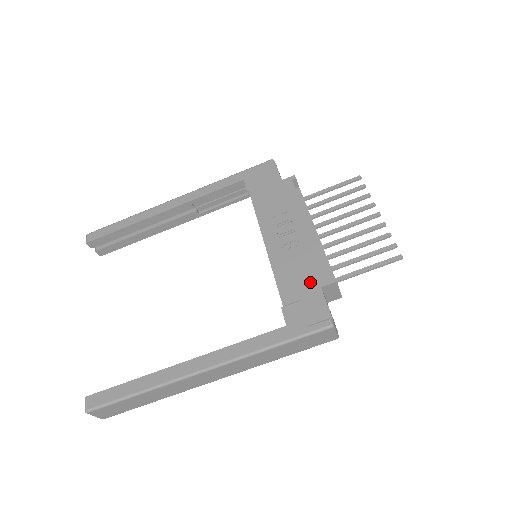
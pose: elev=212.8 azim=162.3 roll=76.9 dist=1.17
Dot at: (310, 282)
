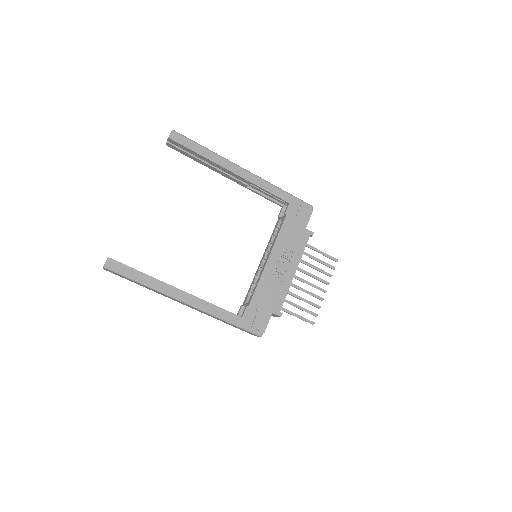
Dot at: (270, 305)
